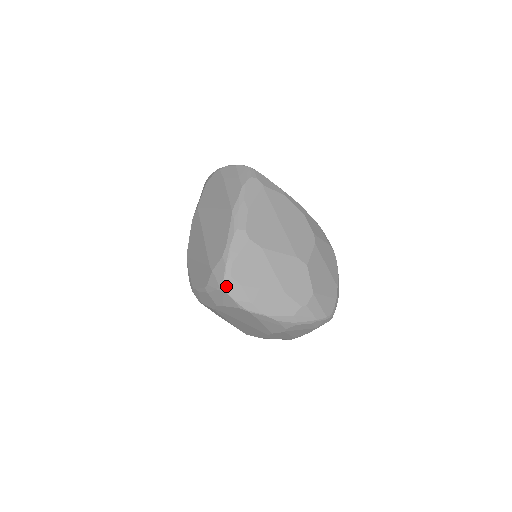
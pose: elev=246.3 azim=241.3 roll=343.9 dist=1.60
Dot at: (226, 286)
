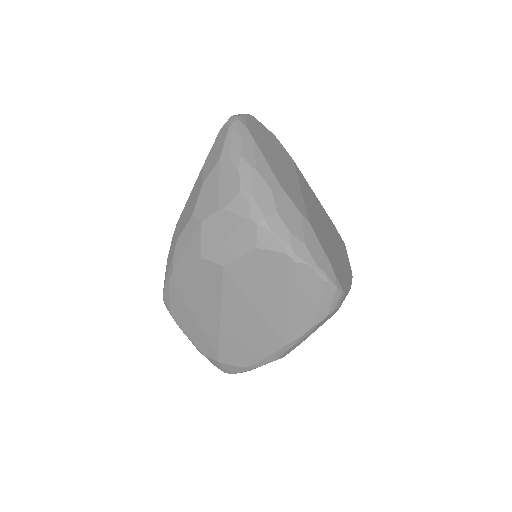
Dot at: (229, 373)
